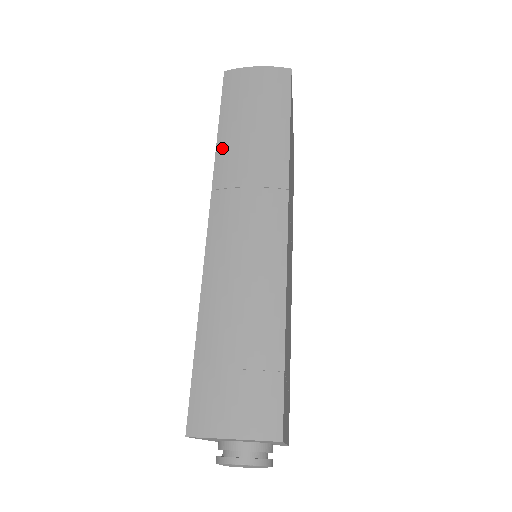
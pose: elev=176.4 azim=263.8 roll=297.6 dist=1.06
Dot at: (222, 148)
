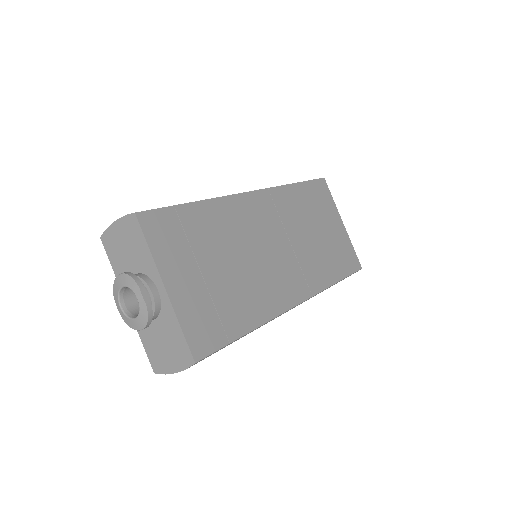
Dot at: occluded
